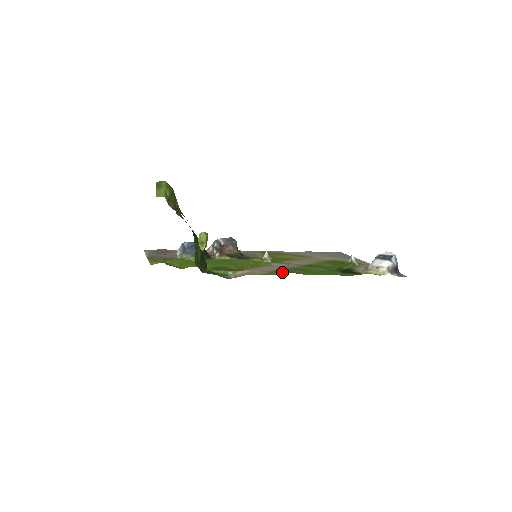
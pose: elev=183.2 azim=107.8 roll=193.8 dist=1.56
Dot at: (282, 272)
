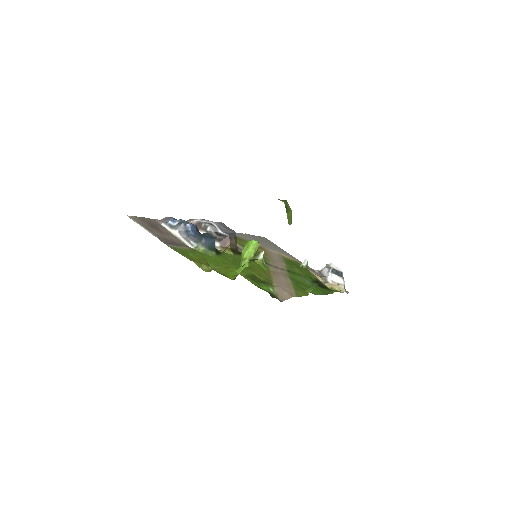
Dot at: (303, 291)
